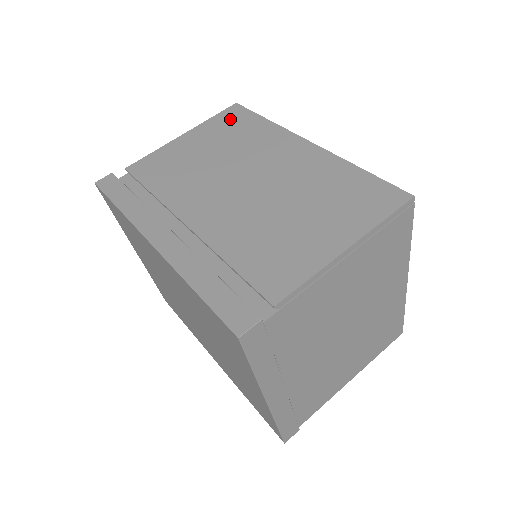
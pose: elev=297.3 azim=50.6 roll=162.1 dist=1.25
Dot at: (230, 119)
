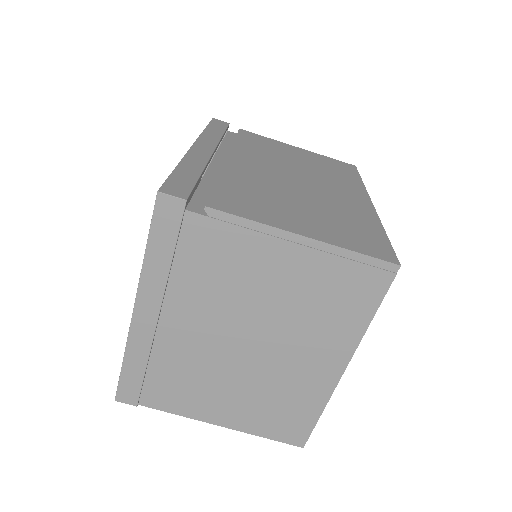
Dot at: (339, 165)
